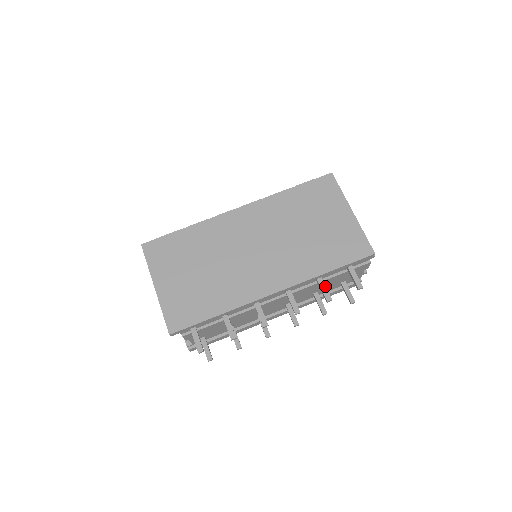
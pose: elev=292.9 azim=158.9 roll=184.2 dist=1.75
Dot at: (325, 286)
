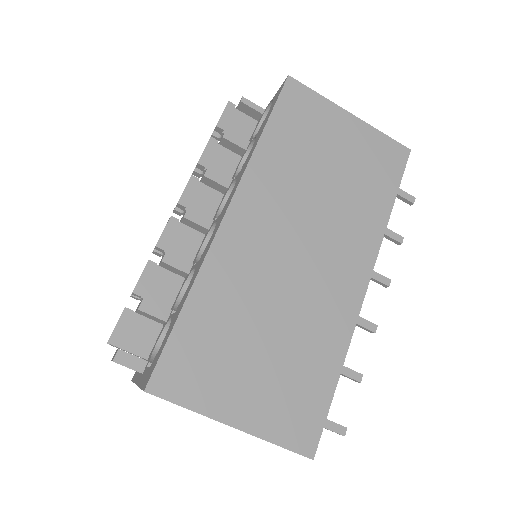
Dot at: (386, 228)
